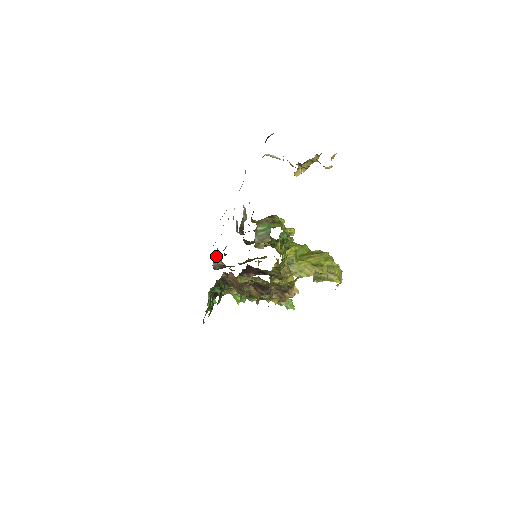
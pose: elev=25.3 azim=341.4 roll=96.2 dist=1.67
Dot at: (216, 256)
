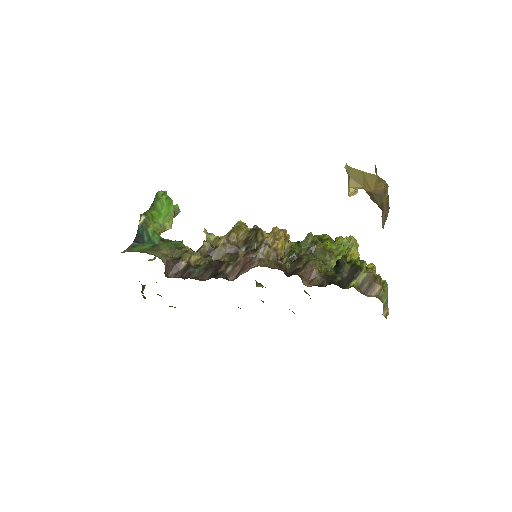
Dot at: occluded
